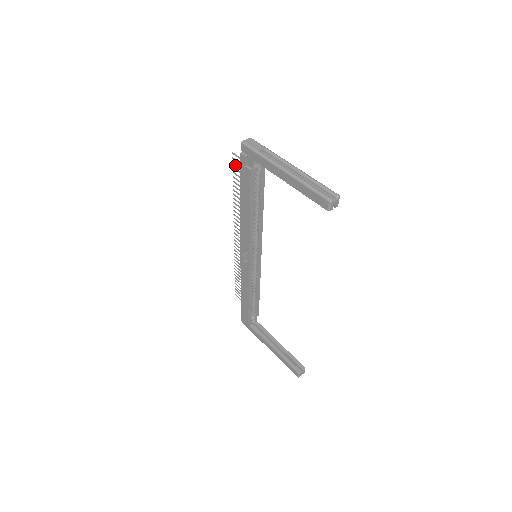
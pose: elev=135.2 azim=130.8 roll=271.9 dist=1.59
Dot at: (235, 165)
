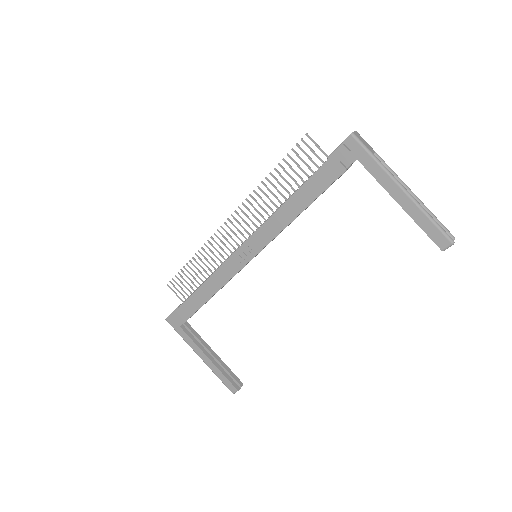
Dot at: (300, 148)
